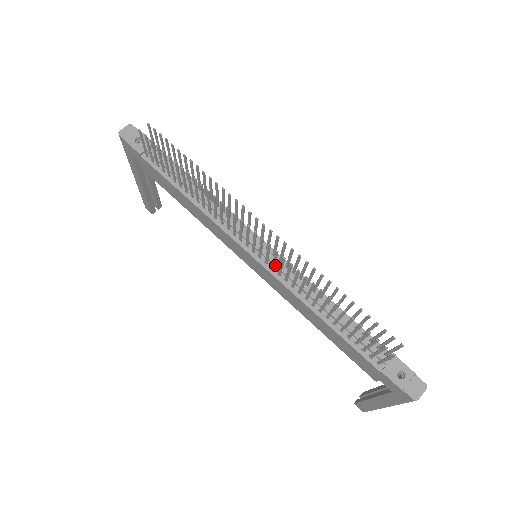
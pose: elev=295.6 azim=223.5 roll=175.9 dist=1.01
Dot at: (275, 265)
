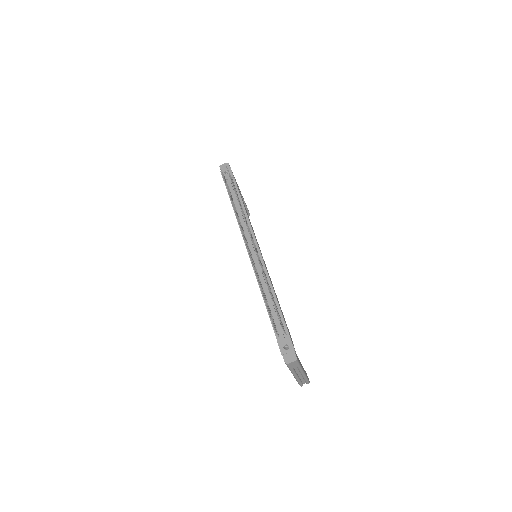
Dot at: (256, 263)
